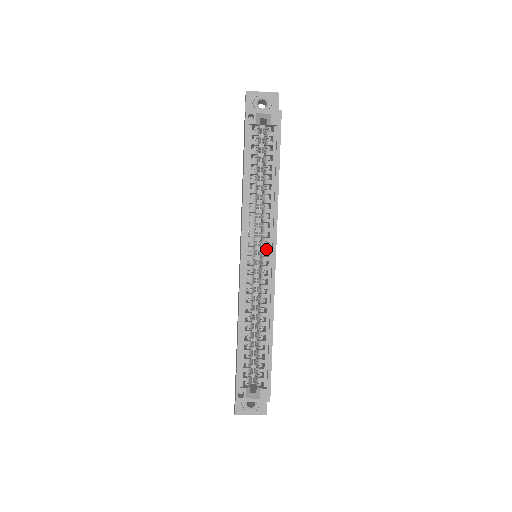
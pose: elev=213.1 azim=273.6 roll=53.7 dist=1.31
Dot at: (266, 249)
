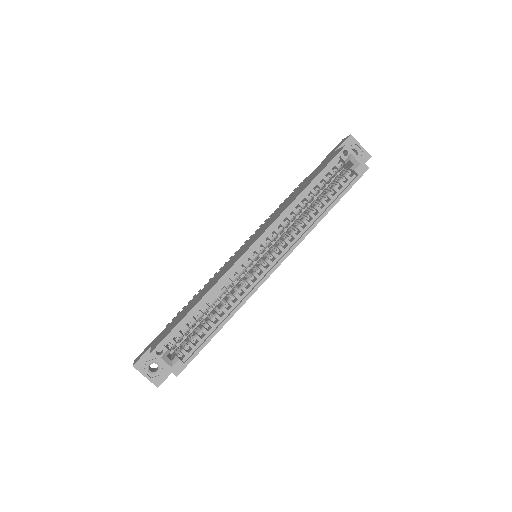
Dot at: (275, 255)
